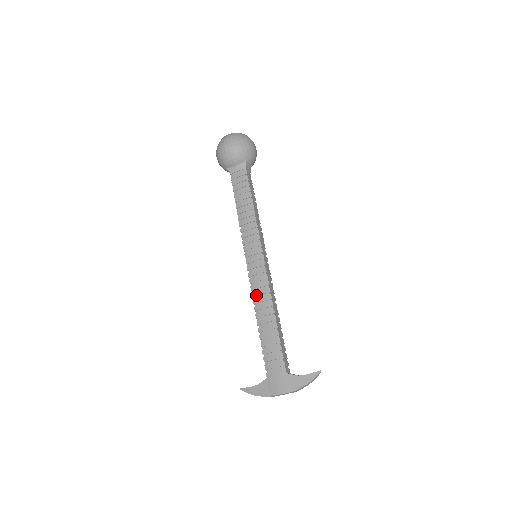
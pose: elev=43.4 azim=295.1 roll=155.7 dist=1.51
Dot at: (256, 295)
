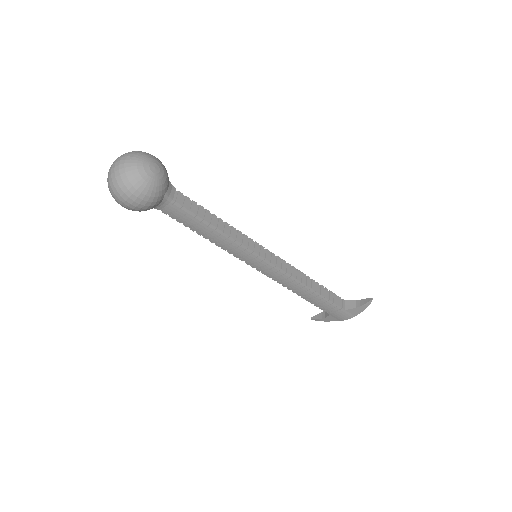
Dot at: (283, 283)
